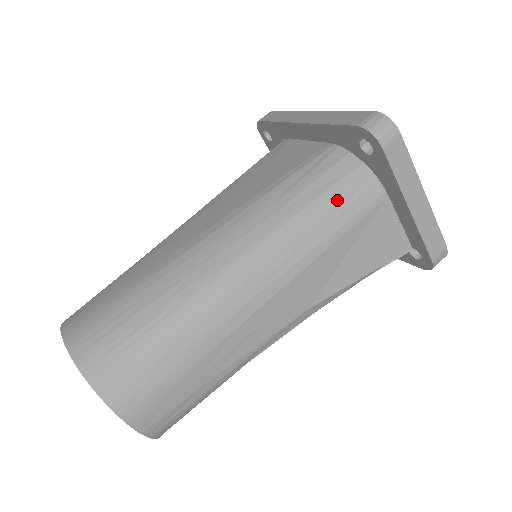
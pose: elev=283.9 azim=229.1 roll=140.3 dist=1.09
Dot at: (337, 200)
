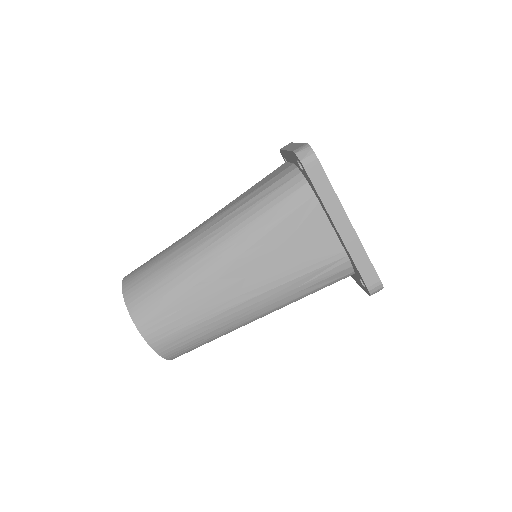
Dot at: occluded
